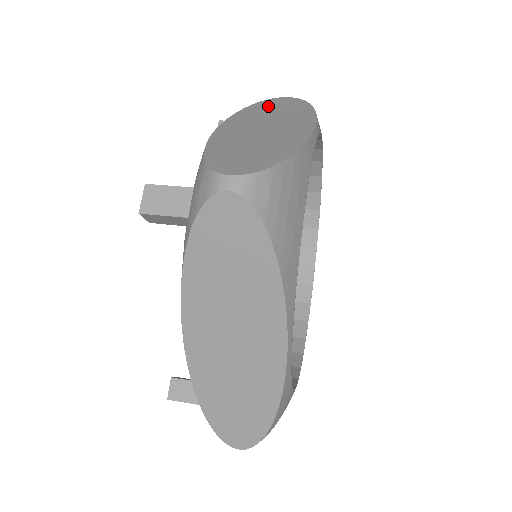
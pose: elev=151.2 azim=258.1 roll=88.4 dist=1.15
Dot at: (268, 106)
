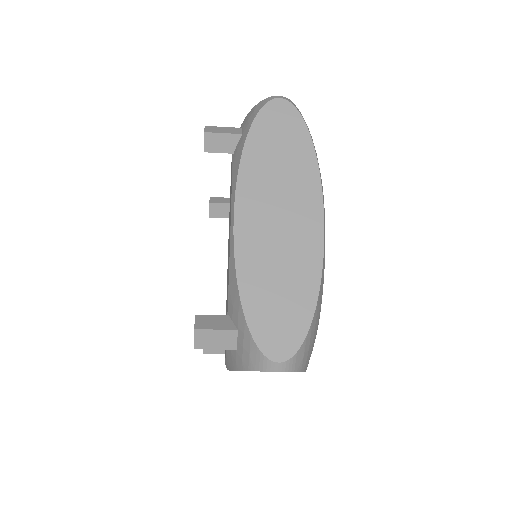
Dot at: occluded
